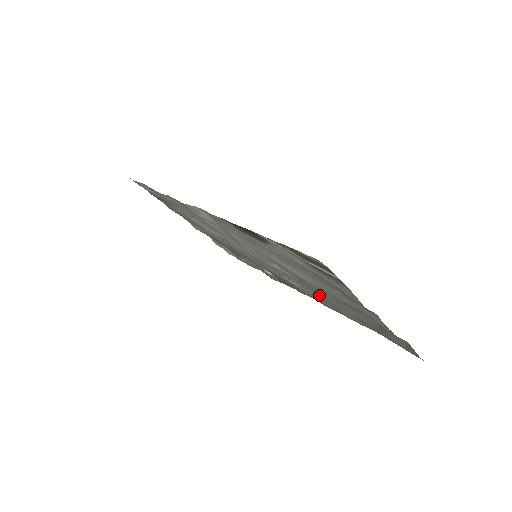
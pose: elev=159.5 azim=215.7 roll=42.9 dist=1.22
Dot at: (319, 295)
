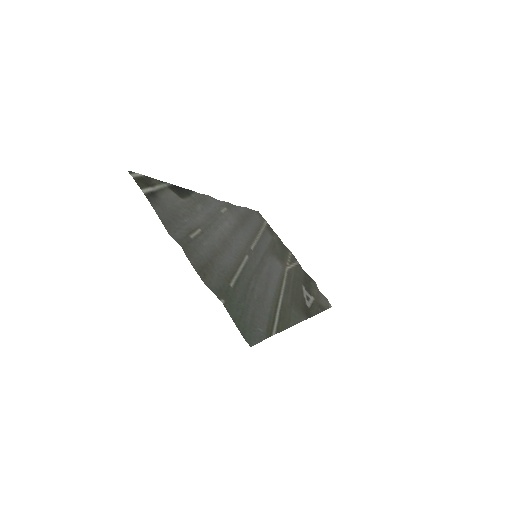
Dot at: (261, 289)
